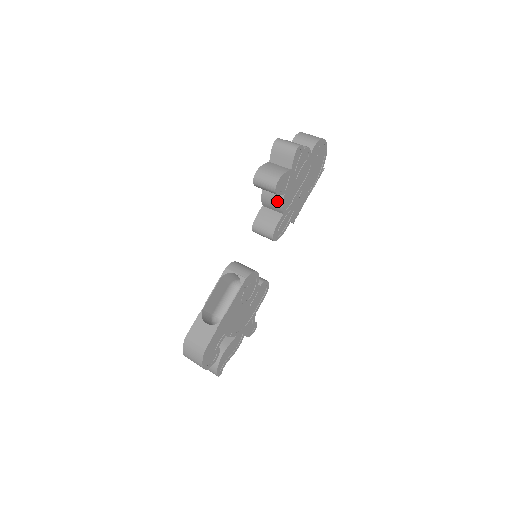
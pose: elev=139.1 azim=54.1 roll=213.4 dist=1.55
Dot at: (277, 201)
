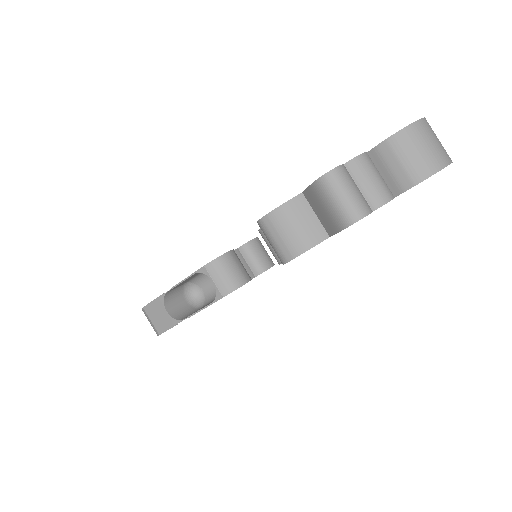
Dot at: occluded
